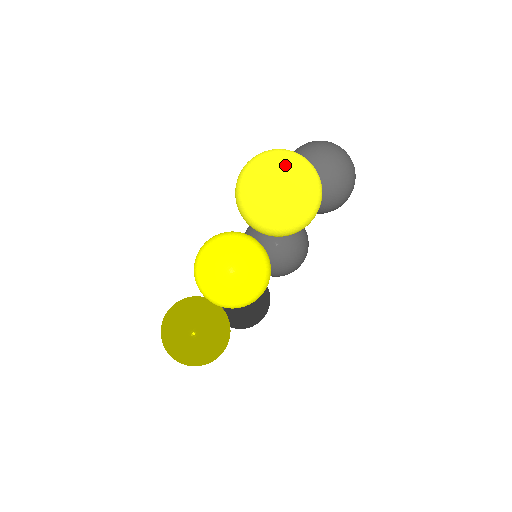
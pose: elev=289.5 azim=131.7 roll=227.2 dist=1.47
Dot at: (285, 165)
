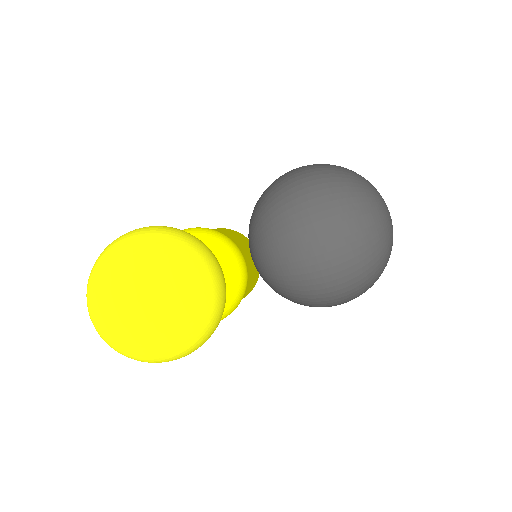
Dot at: (99, 313)
